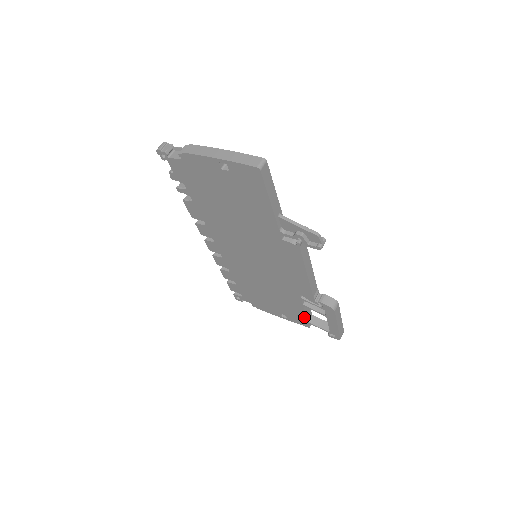
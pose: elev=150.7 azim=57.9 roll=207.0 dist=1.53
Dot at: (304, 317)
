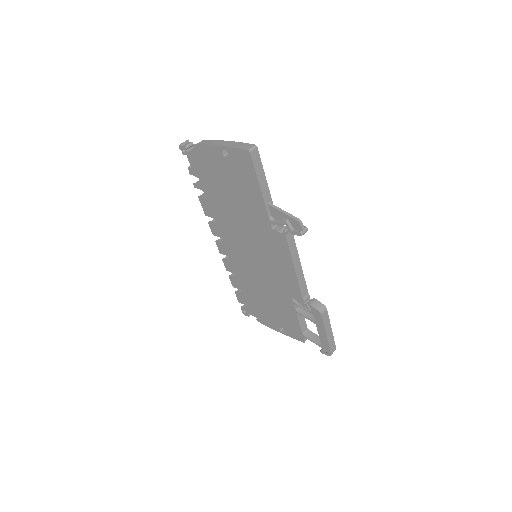
Dot at: (298, 328)
